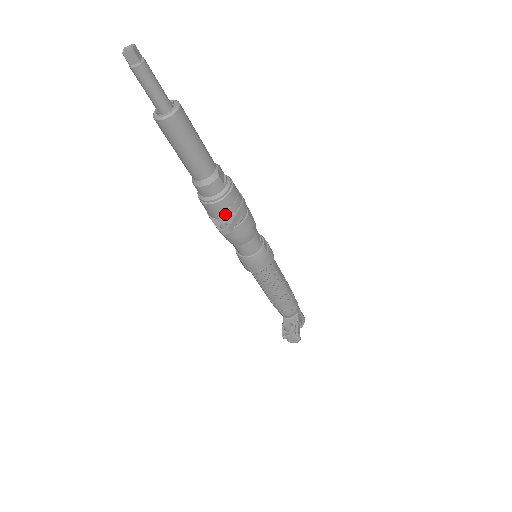
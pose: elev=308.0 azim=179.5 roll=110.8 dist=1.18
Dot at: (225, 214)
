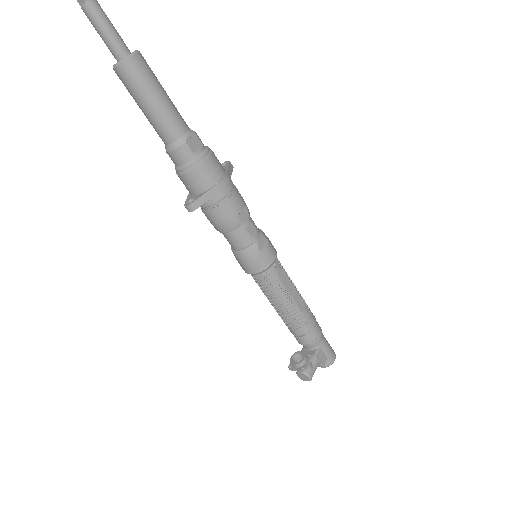
Dot at: (196, 189)
